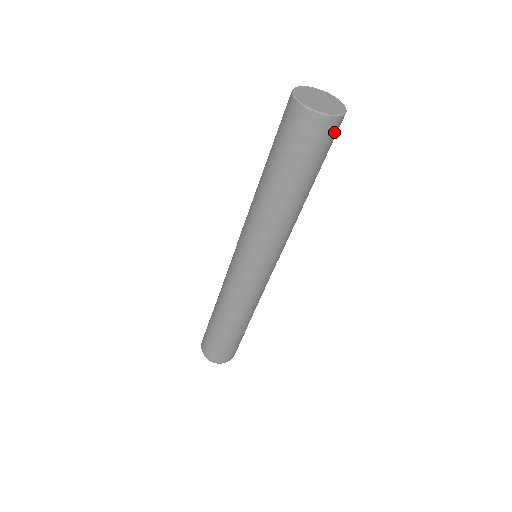
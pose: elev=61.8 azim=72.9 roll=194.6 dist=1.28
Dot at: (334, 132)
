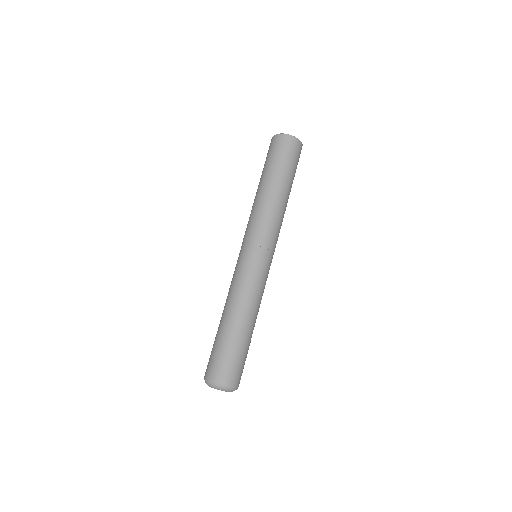
Dot at: (299, 151)
